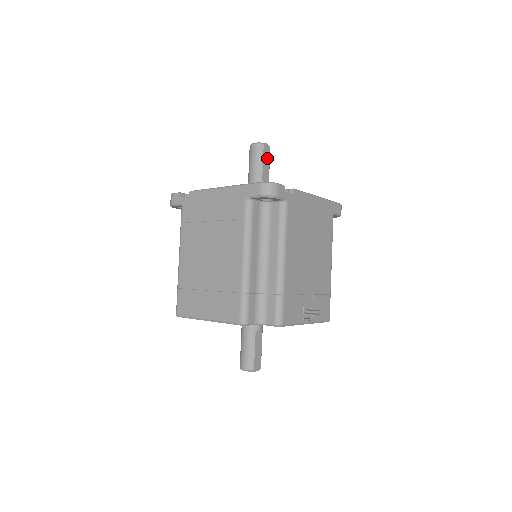
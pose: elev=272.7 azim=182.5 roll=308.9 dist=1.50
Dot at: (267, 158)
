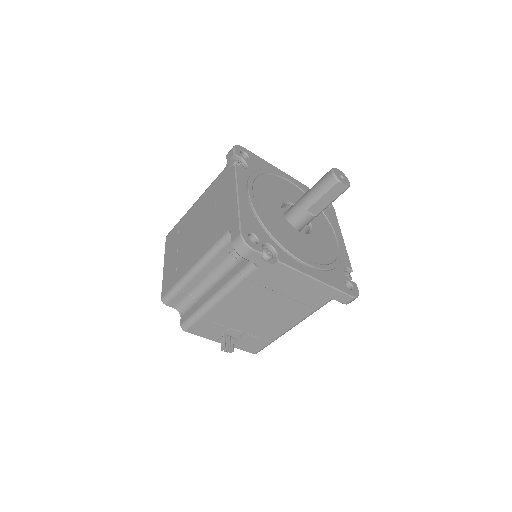
Dot at: (333, 196)
